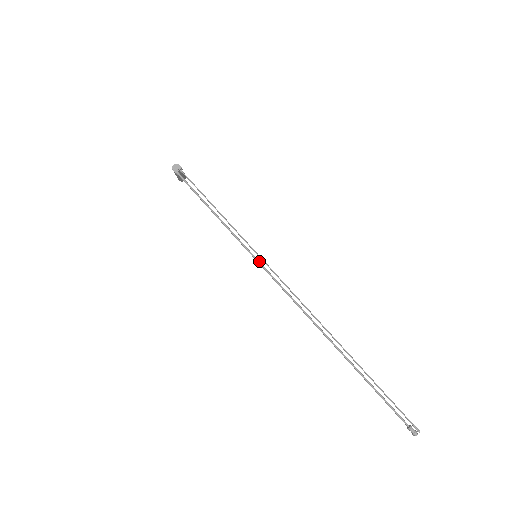
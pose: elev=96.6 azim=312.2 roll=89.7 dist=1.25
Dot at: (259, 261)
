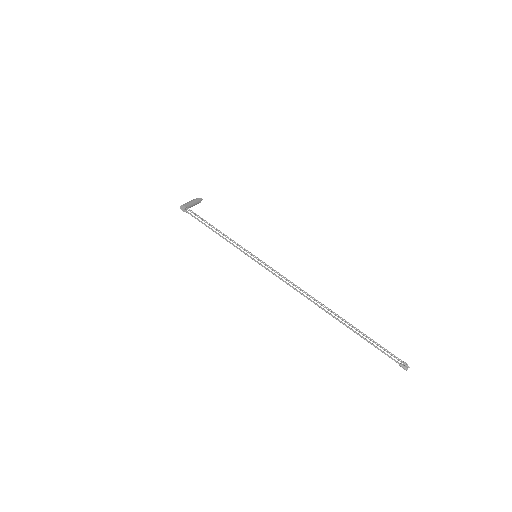
Dot at: (257, 261)
